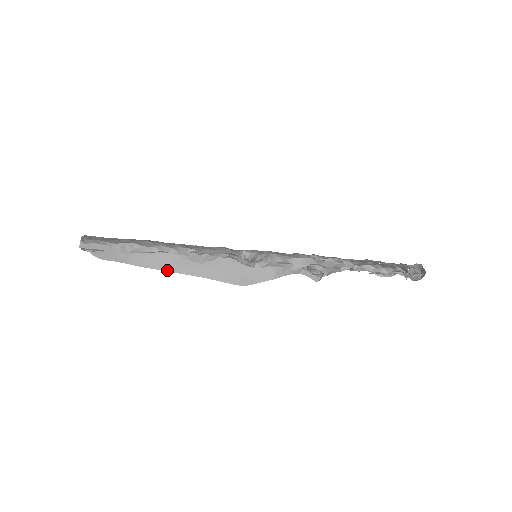
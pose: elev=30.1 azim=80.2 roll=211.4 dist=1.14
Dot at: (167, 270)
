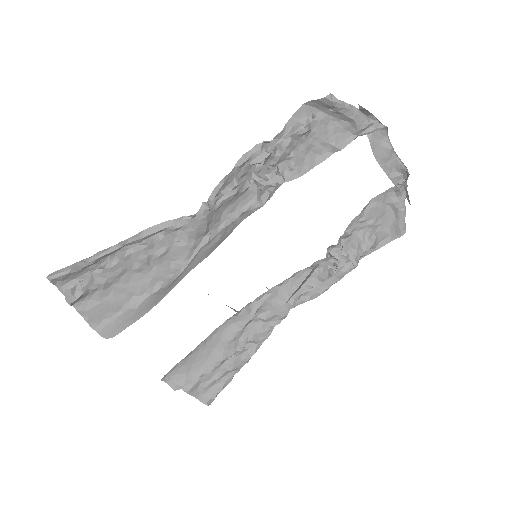
Dot at: (163, 297)
